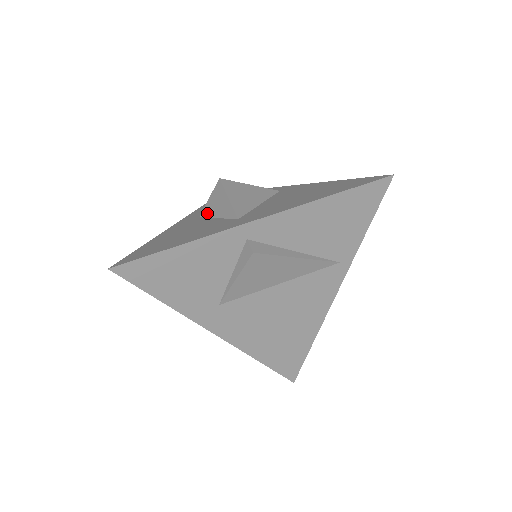
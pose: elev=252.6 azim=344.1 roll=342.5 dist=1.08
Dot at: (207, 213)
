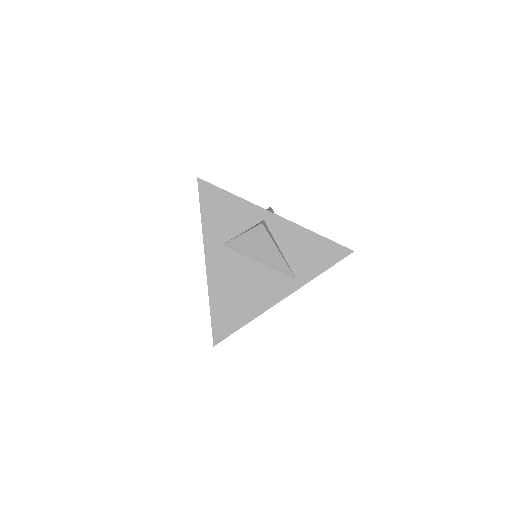
Dot at: occluded
